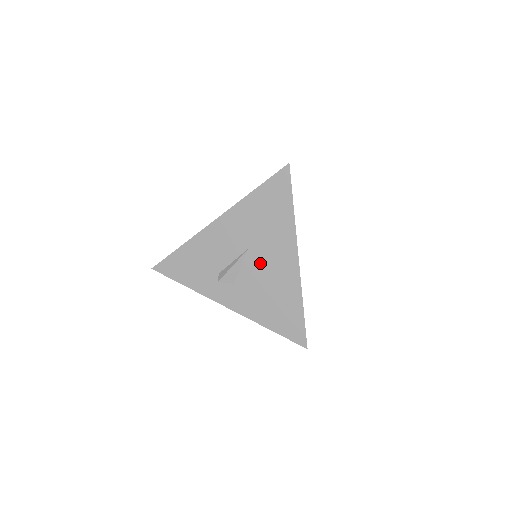
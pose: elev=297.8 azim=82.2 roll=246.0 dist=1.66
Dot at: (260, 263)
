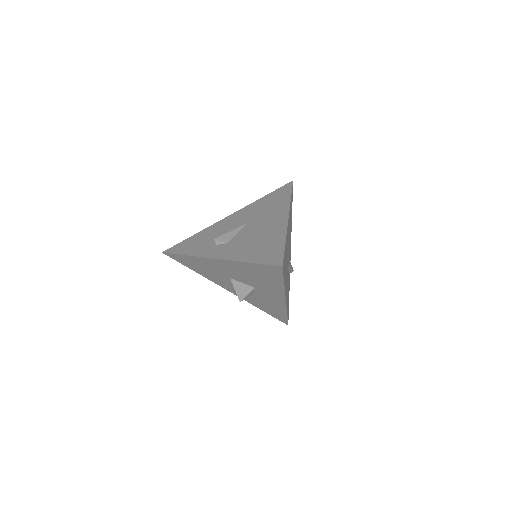
Dot at: (255, 227)
